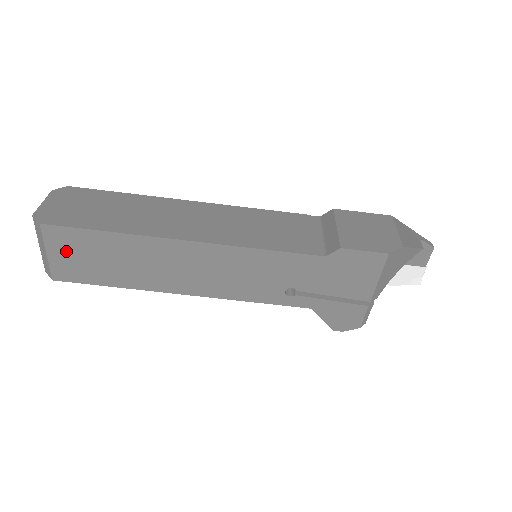
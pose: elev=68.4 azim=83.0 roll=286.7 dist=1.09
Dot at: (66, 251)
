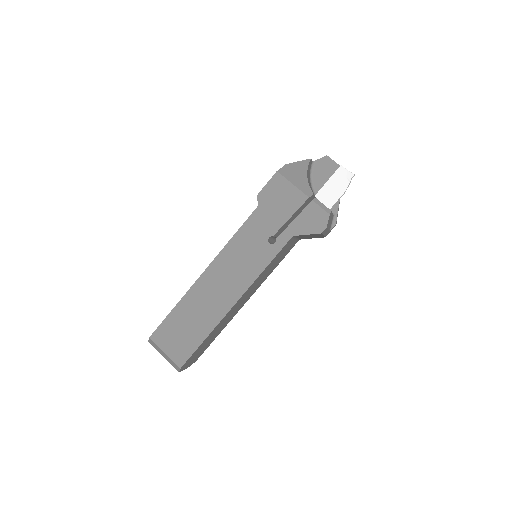
Dot at: (170, 341)
